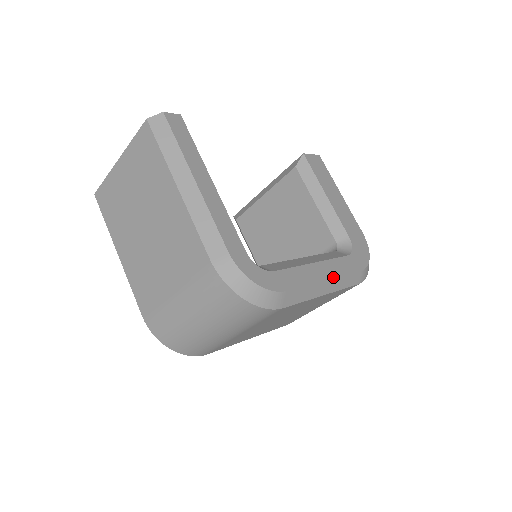
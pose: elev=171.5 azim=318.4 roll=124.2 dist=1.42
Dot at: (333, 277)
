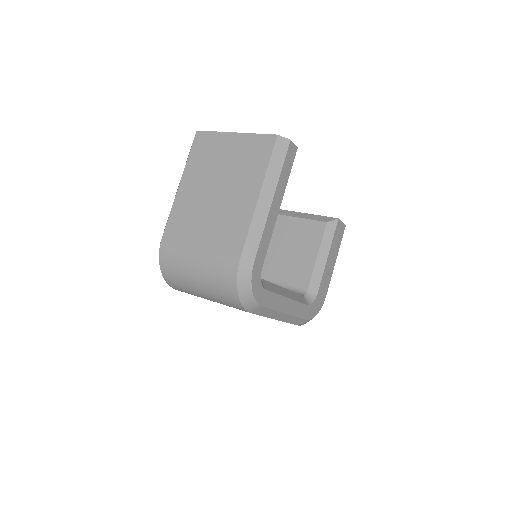
Dot at: (290, 314)
